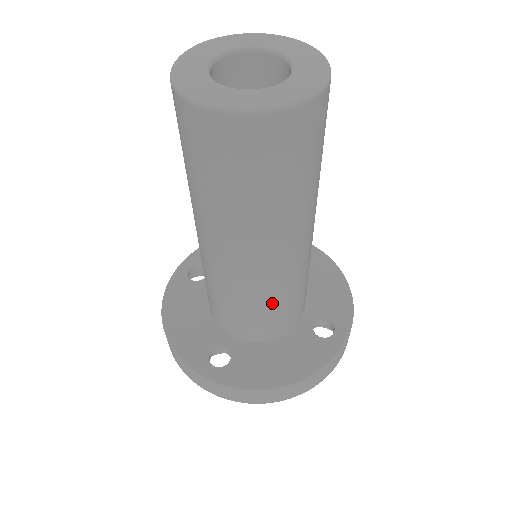
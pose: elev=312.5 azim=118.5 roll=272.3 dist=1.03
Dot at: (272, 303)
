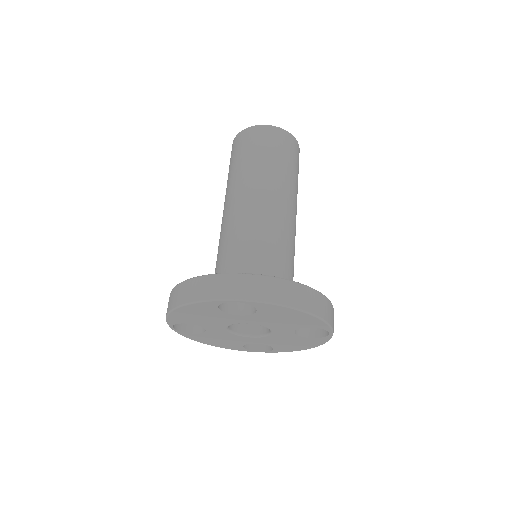
Dot at: (279, 248)
